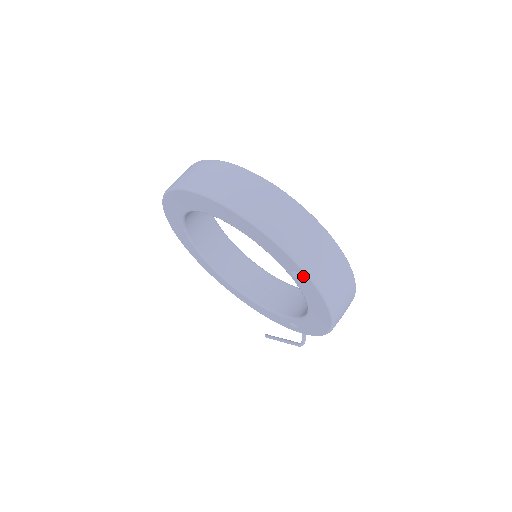
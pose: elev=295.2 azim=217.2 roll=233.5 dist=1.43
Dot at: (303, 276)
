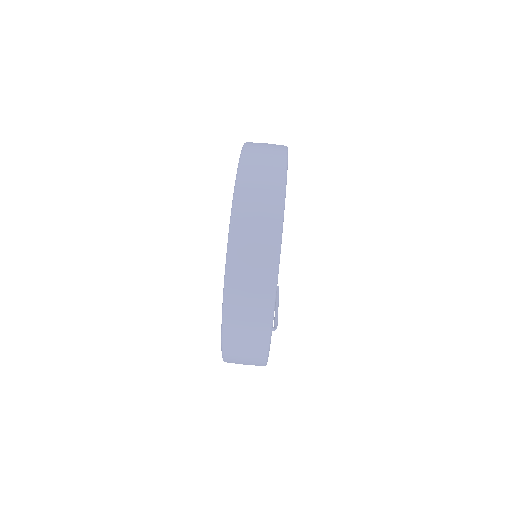
Dot at: occluded
